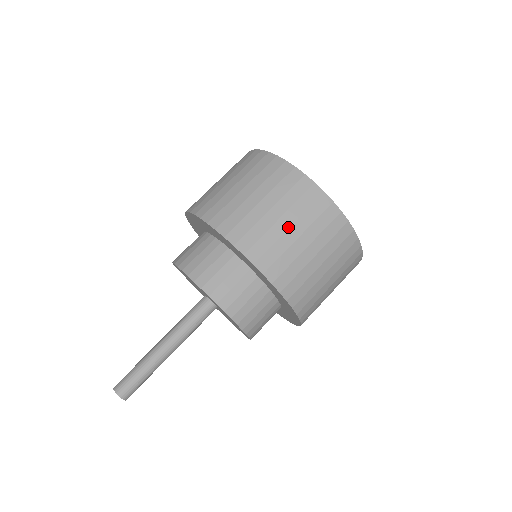
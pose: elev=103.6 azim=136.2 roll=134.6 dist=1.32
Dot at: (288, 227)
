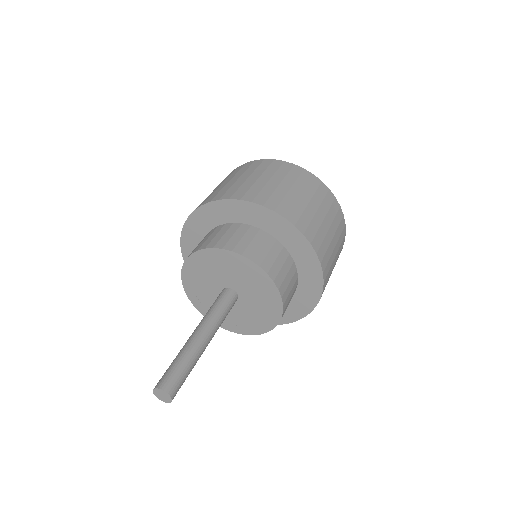
Dot at: (279, 183)
